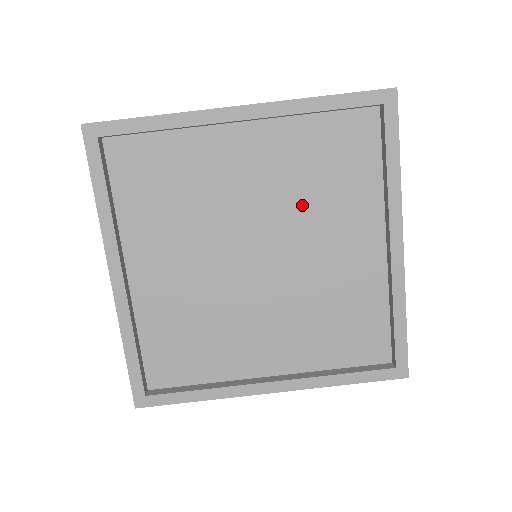
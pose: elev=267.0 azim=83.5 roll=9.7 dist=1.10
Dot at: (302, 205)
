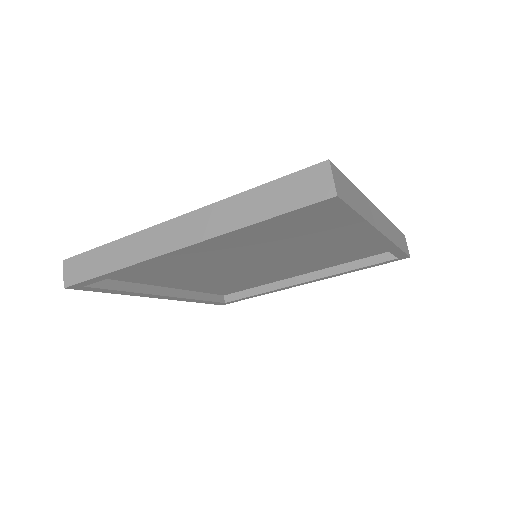
Dot at: (278, 241)
